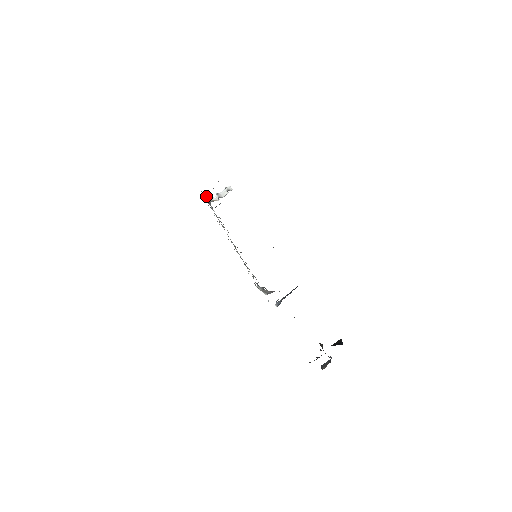
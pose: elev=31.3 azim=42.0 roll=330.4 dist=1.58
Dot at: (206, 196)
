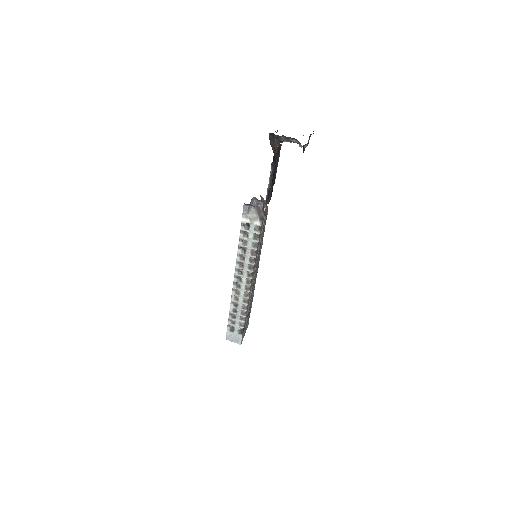
Dot at: (232, 338)
